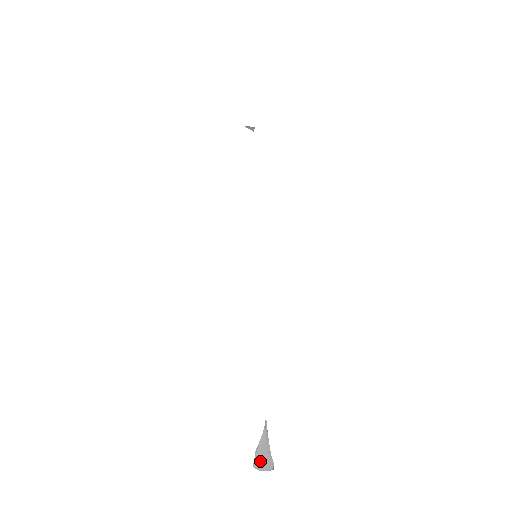
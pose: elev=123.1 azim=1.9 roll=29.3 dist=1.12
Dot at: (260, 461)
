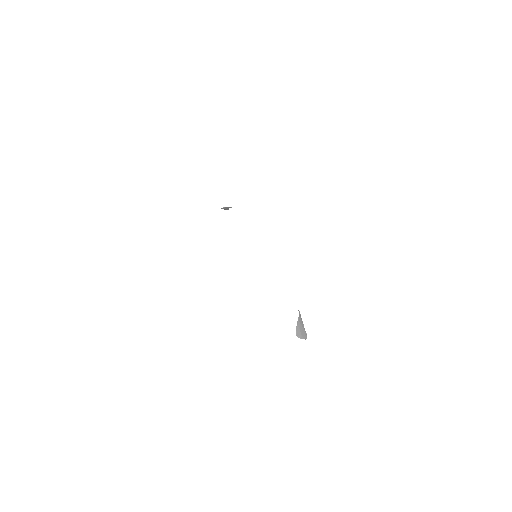
Dot at: (300, 332)
